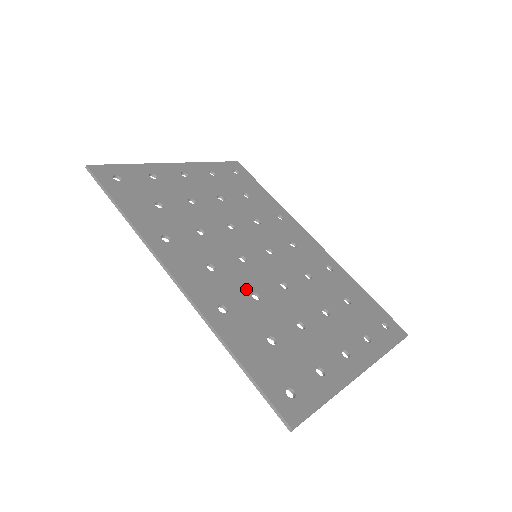
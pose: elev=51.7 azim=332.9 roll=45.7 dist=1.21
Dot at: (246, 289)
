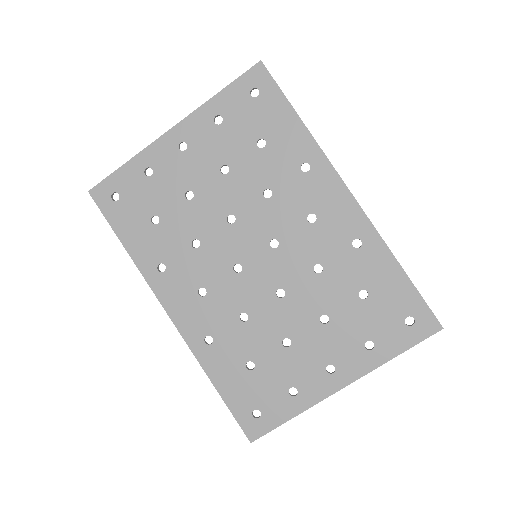
Dot at: (235, 310)
